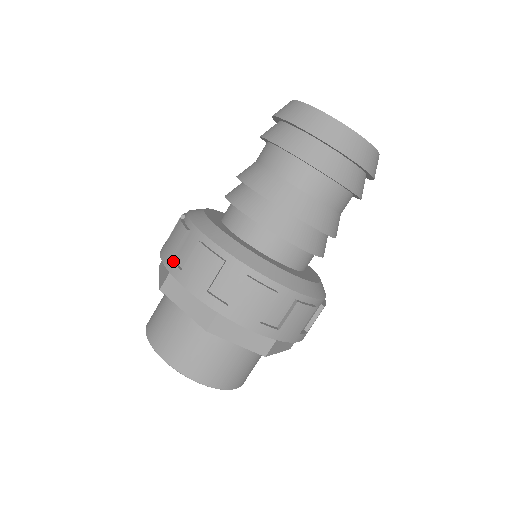
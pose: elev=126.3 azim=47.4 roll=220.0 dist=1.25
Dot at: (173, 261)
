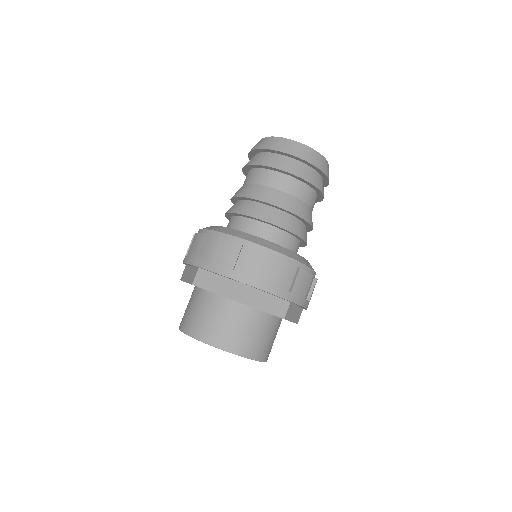
Dot at: (200, 259)
